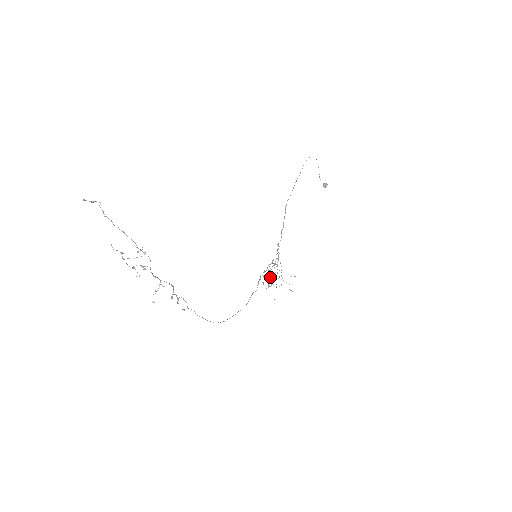
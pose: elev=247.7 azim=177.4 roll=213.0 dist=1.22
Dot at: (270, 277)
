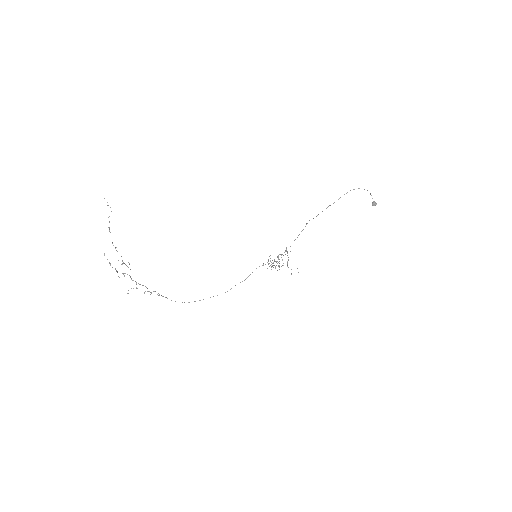
Dot at: (271, 266)
